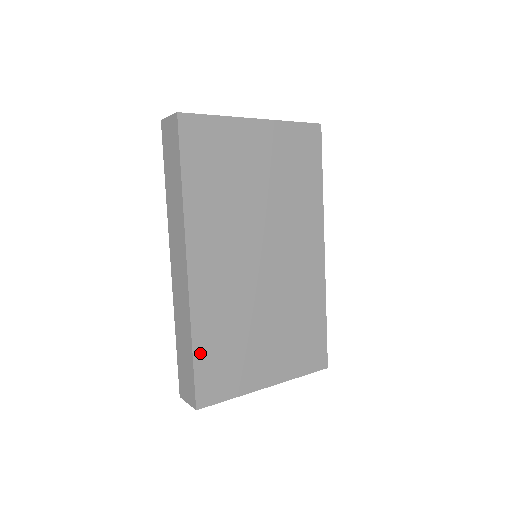
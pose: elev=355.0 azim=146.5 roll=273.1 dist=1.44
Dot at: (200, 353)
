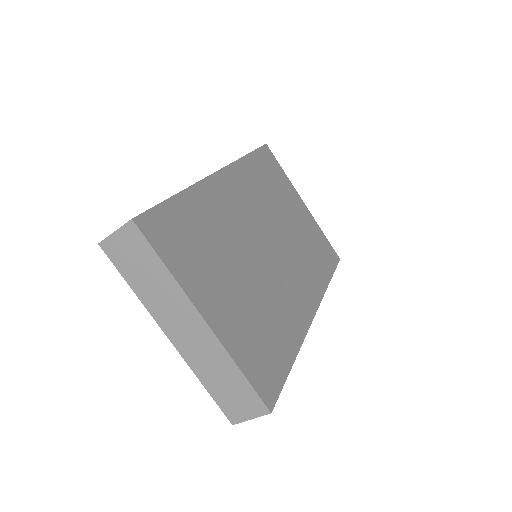
Dot at: (179, 204)
